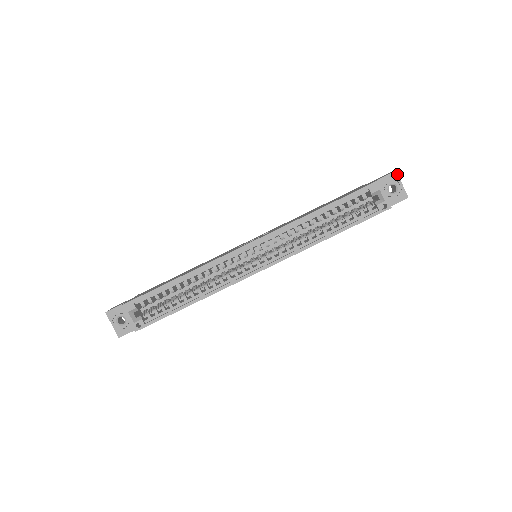
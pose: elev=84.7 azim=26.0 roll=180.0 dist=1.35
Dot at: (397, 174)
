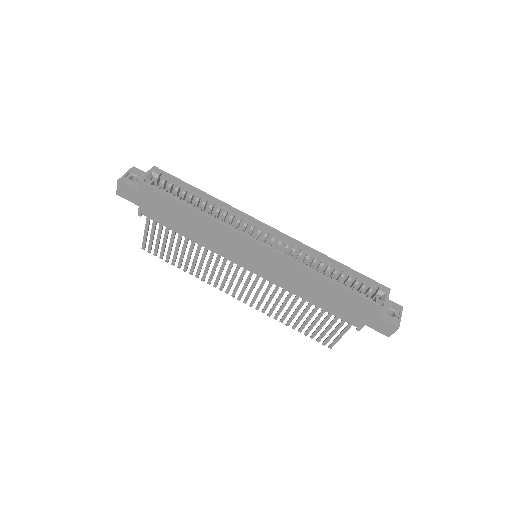
Dot at: (402, 309)
